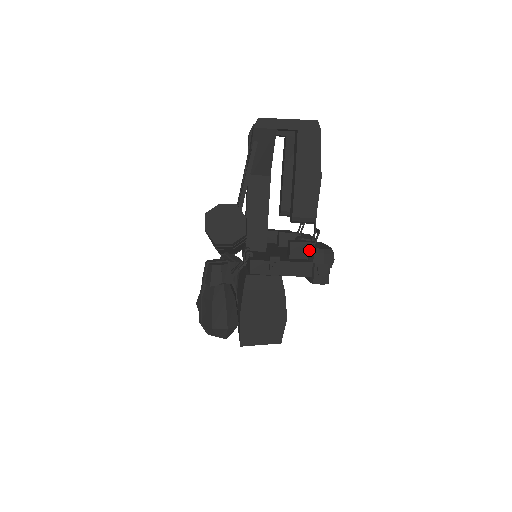
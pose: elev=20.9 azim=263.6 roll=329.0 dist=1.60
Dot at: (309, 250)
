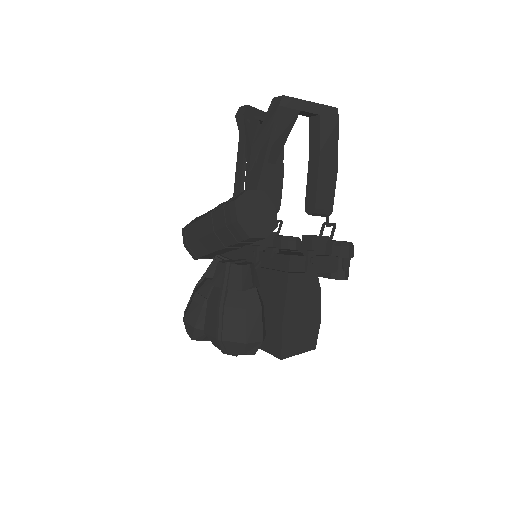
Dot at: (329, 244)
